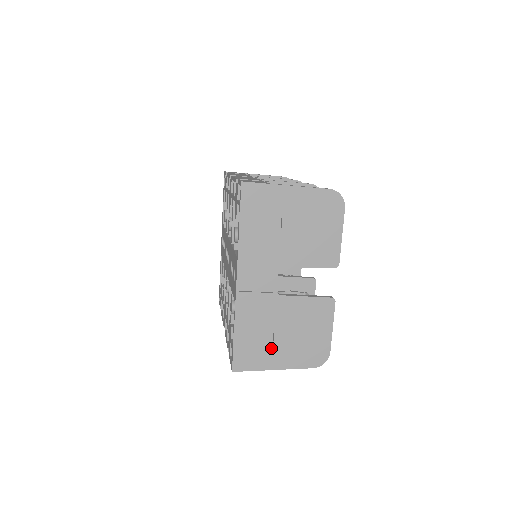
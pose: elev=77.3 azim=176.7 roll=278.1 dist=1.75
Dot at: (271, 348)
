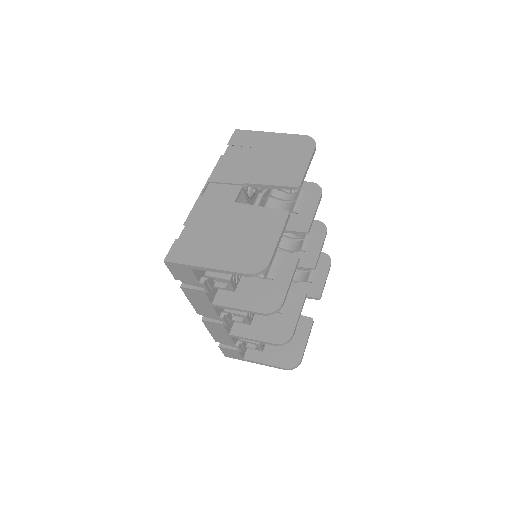
Dot at: (210, 246)
